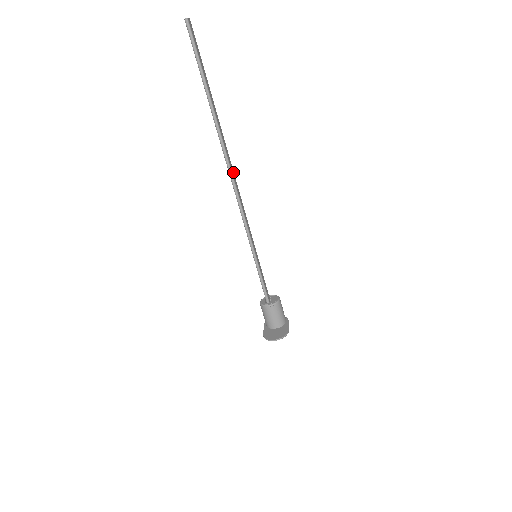
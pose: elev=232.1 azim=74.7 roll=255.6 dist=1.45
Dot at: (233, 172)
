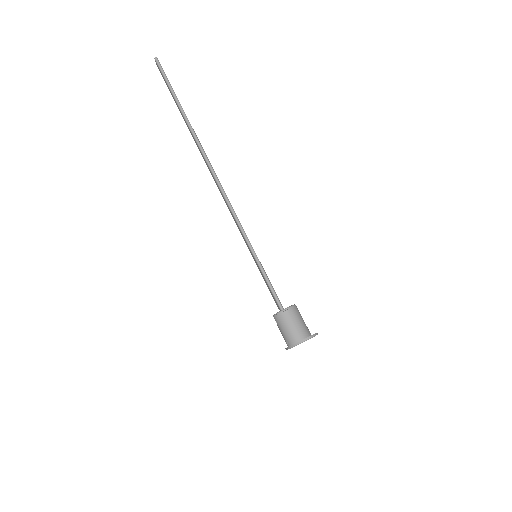
Dot at: occluded
